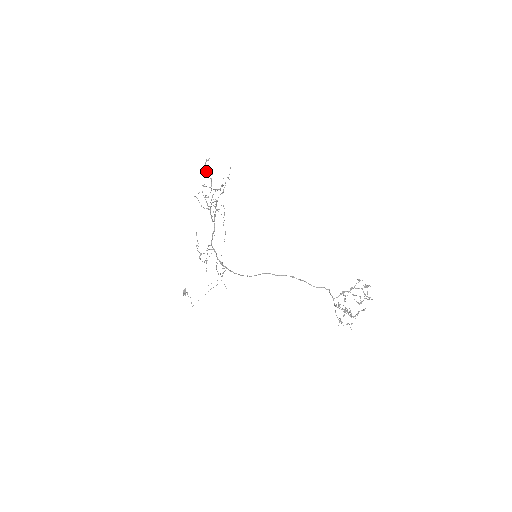
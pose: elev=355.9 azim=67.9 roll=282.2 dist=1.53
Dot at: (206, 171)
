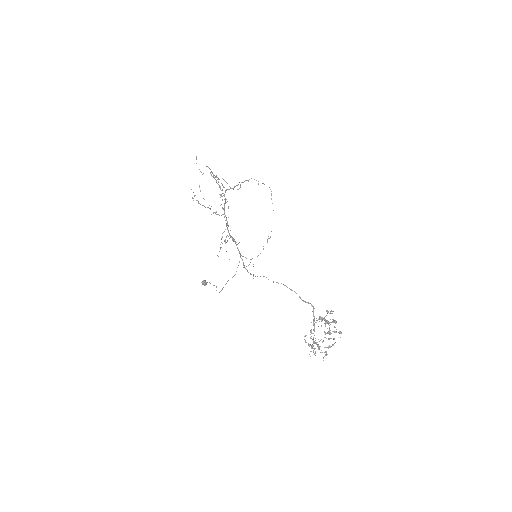
Dot at: (199, 169)
